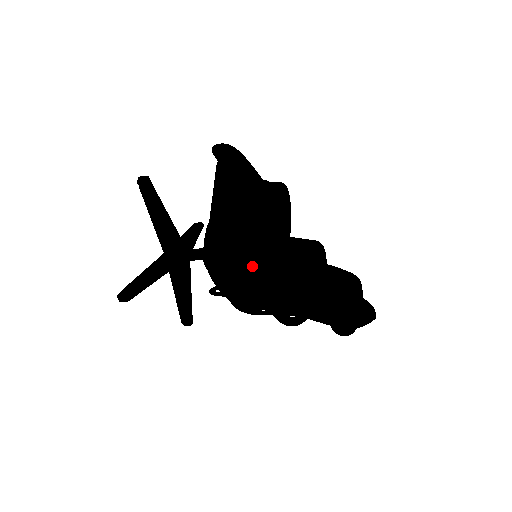
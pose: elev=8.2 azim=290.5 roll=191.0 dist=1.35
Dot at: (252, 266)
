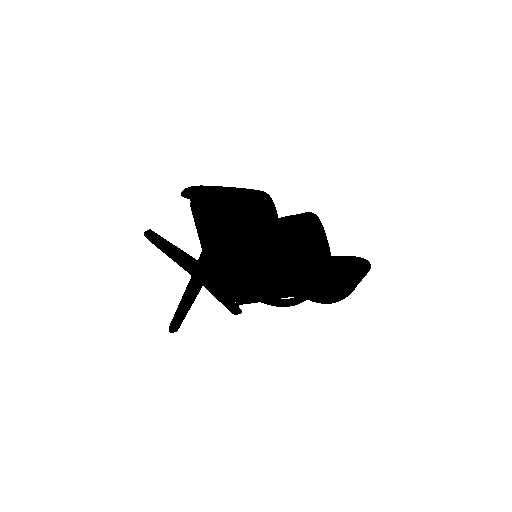
Dot at: occluded
